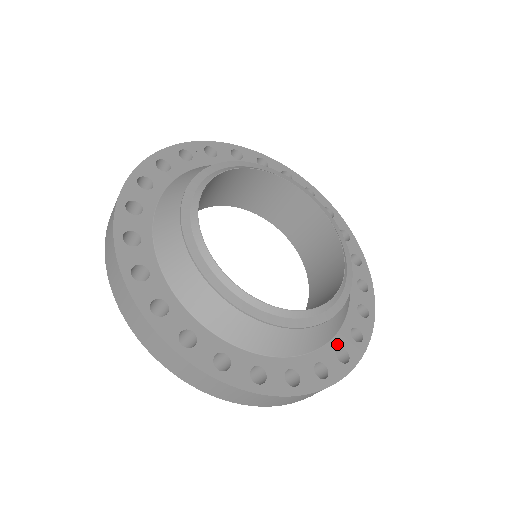
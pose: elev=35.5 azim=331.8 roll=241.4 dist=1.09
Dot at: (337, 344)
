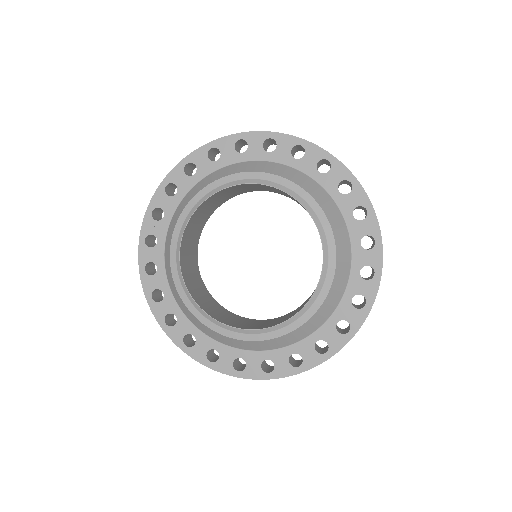
Dot at: (357, 268)
